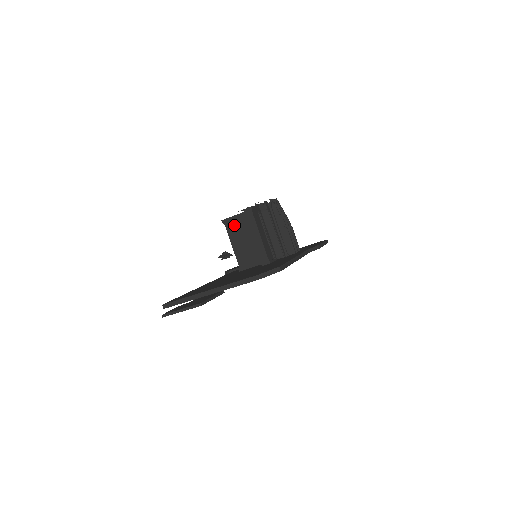
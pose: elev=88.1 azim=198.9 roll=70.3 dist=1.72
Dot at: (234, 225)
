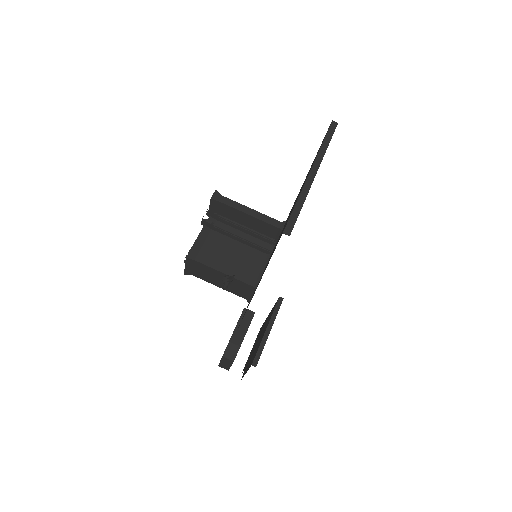
Dot at: (203, 251)
